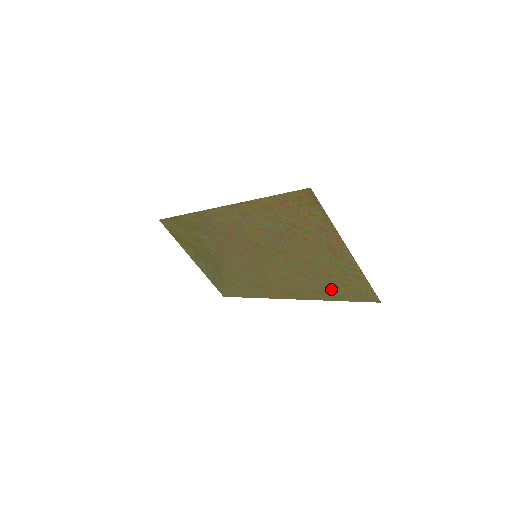
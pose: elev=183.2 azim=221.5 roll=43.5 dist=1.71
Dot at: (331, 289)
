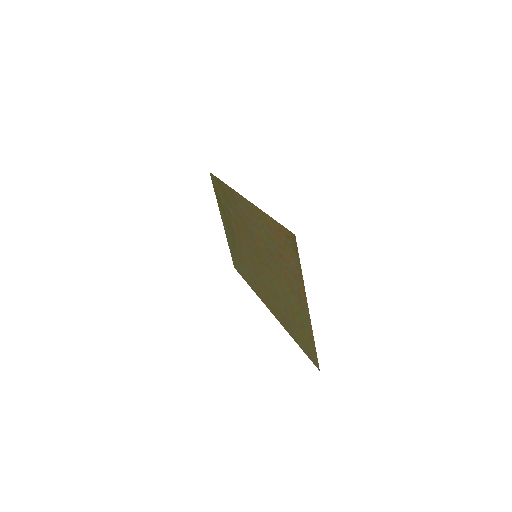
Dot at: (293, 328)
